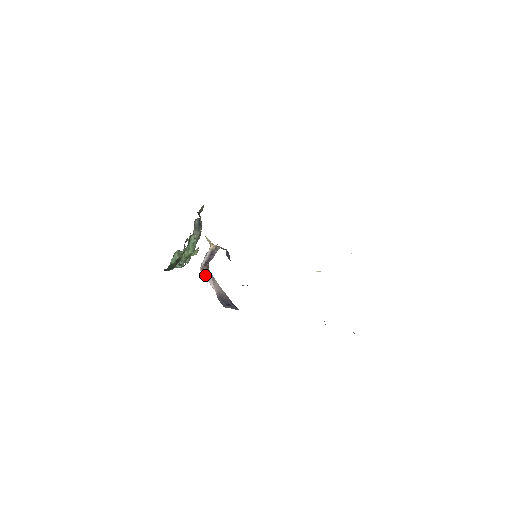
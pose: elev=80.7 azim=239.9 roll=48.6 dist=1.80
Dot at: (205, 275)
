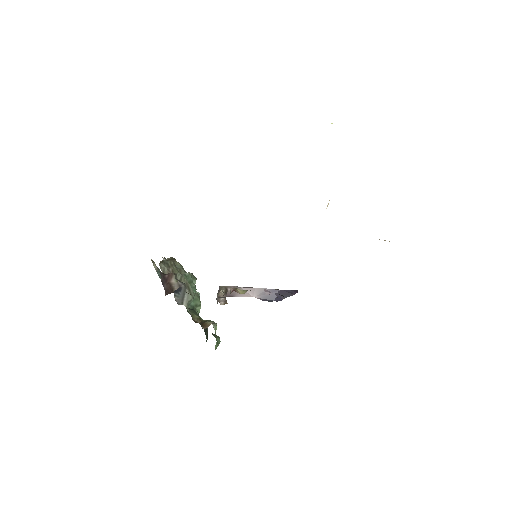
Dot at: occluded
